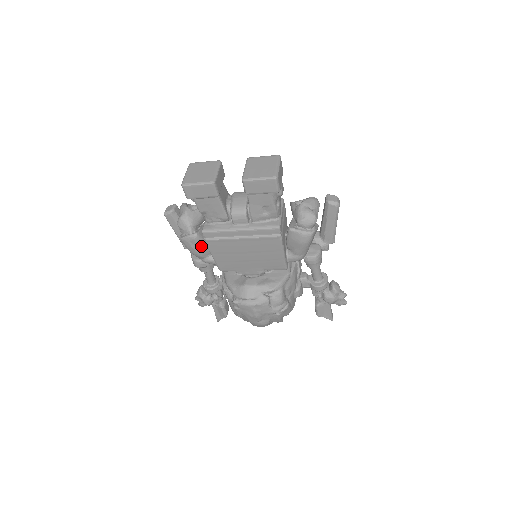
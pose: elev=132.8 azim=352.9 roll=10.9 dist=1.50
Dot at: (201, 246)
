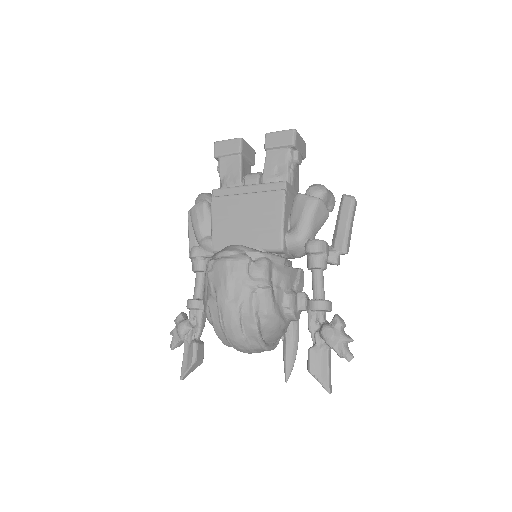
Dot at: (206, 216)
